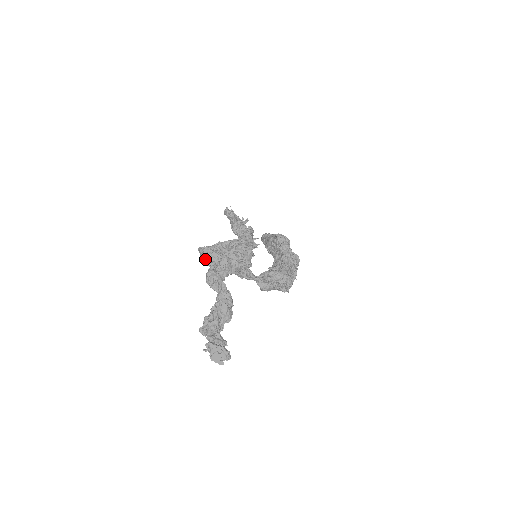
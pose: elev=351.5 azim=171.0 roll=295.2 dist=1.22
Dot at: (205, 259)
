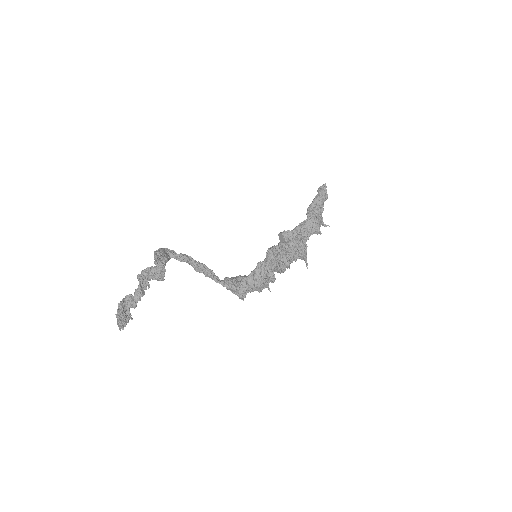
Dot at: occluded
